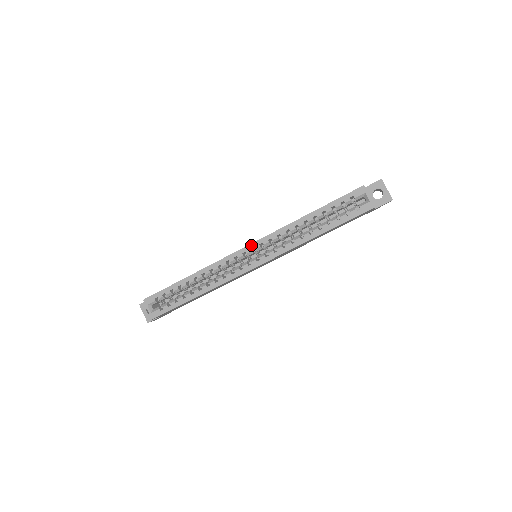
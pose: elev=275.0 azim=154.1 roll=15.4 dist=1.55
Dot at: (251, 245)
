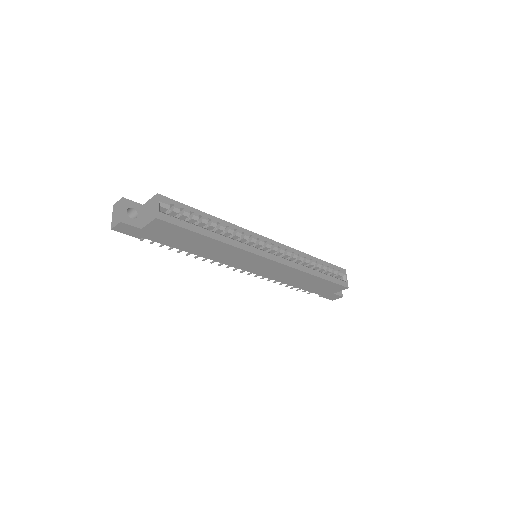
Dot at: (273, 241)
